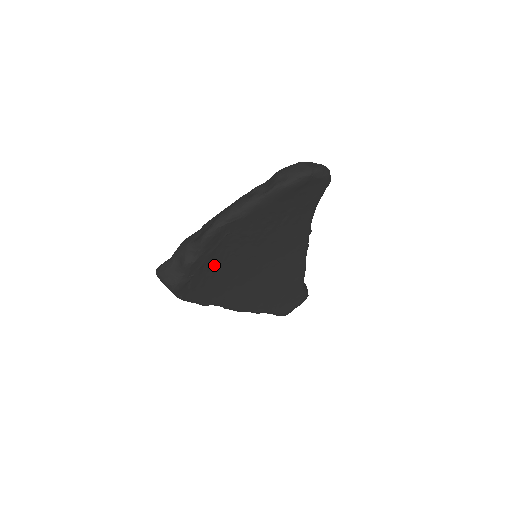
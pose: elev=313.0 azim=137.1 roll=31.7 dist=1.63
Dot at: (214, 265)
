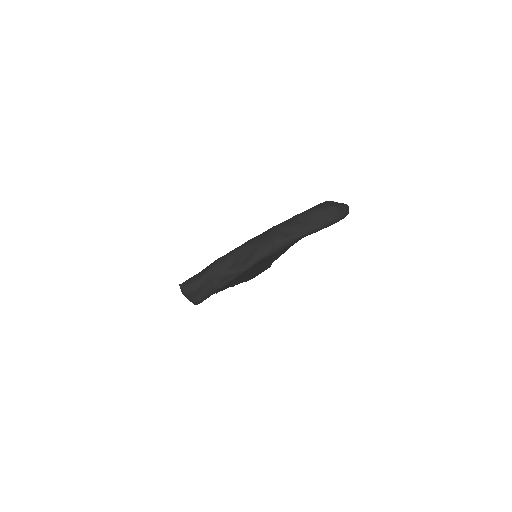
Dot at: occluded
